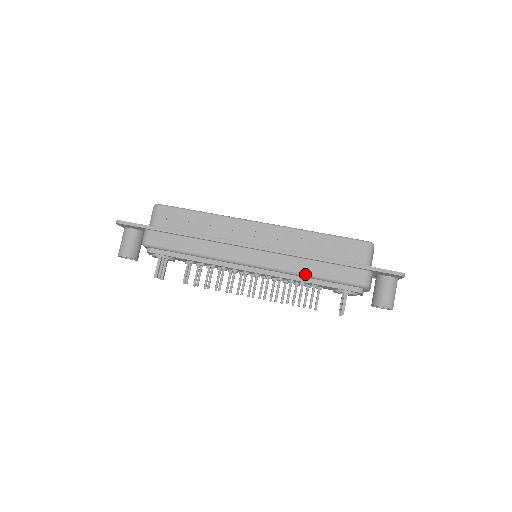
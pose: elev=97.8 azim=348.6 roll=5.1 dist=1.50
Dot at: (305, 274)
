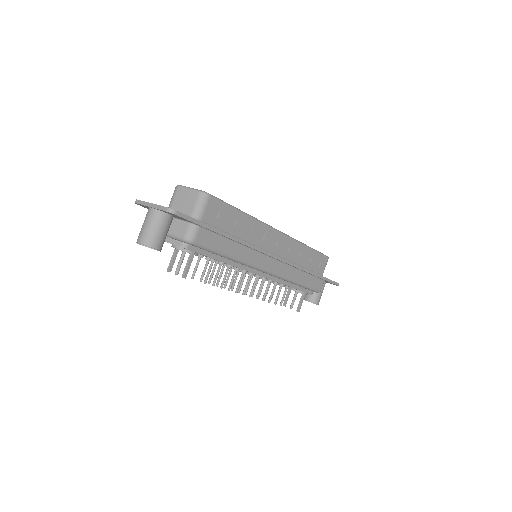
Dot at: (295, 282)
